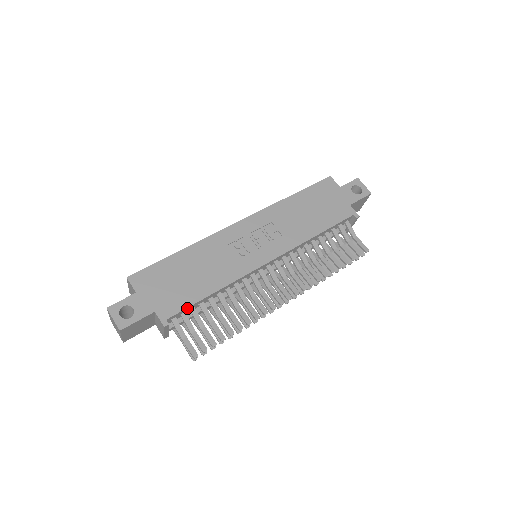
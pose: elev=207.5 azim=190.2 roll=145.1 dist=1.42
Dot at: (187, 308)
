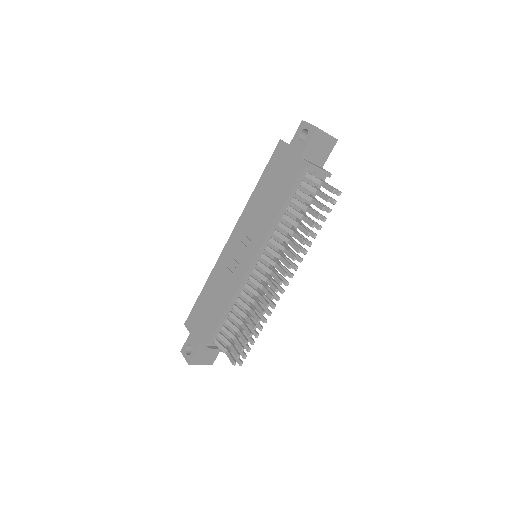
Dot at: (216, 330)
